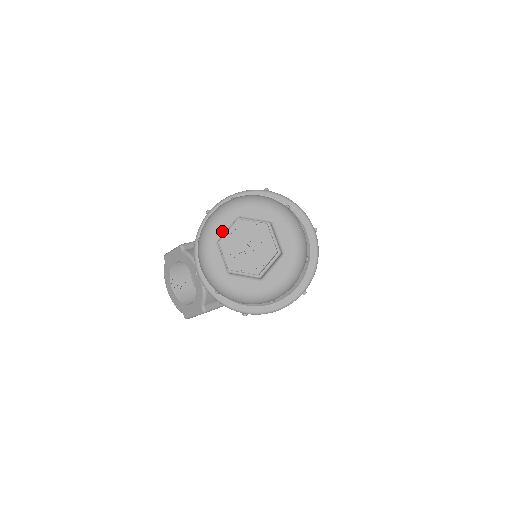
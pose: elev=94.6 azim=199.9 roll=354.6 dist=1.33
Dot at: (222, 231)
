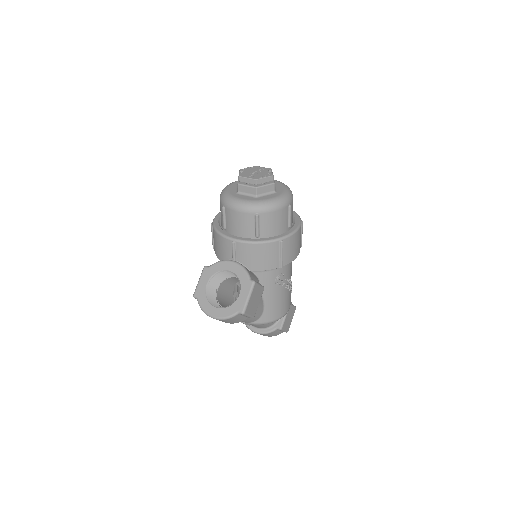
Dot at: (234, 190)
